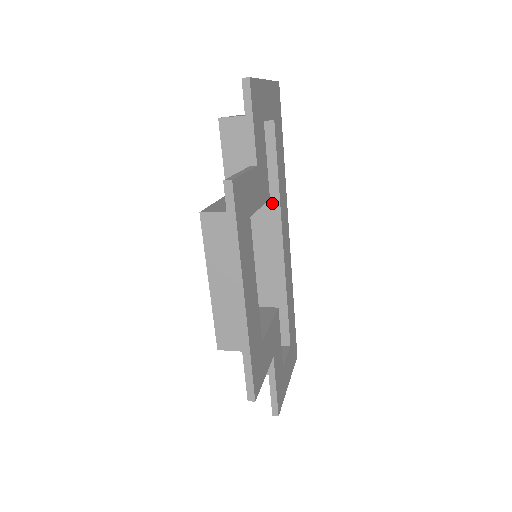
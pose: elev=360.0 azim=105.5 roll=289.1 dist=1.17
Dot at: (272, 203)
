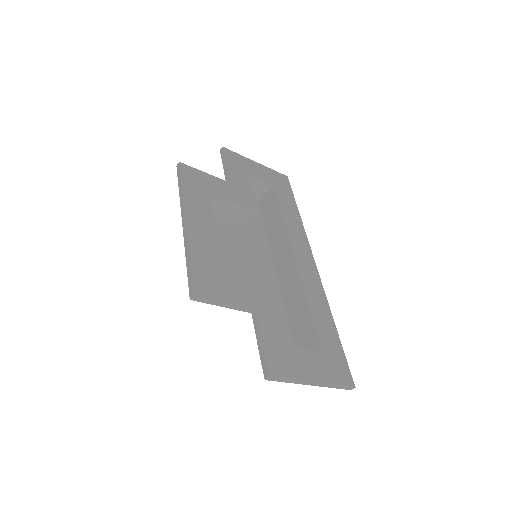
Dot at: (282, 234)
